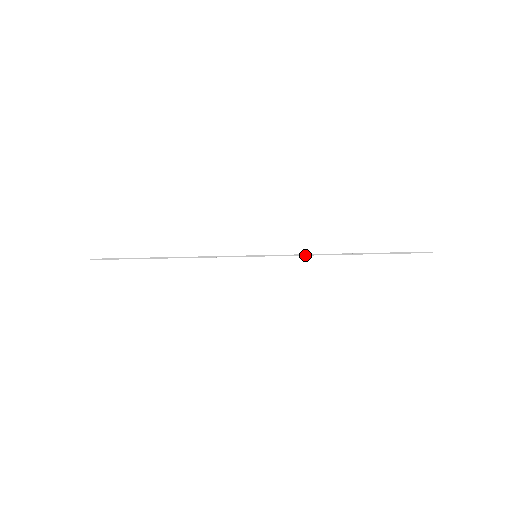
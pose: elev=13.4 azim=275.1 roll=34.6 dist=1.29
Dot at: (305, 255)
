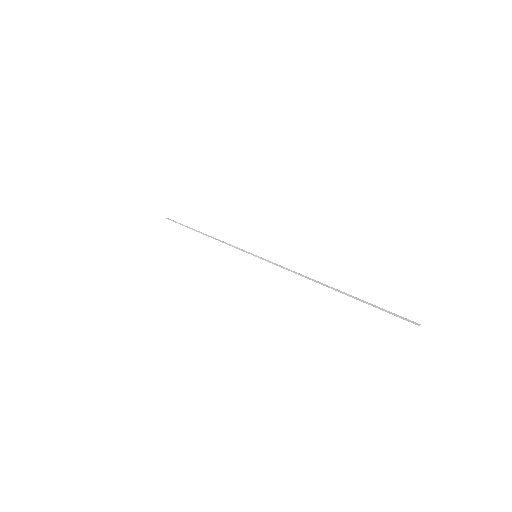
Dot at: (292, 271)
